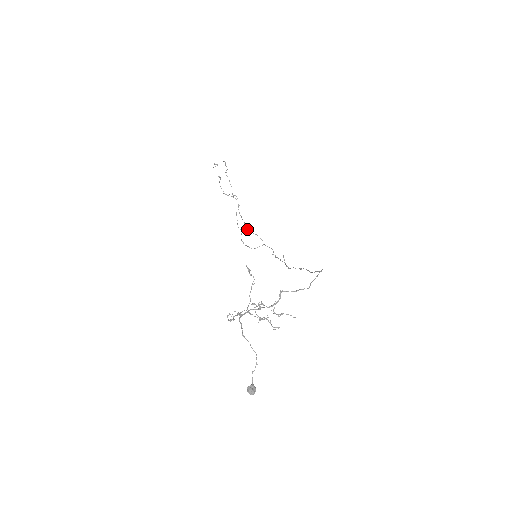
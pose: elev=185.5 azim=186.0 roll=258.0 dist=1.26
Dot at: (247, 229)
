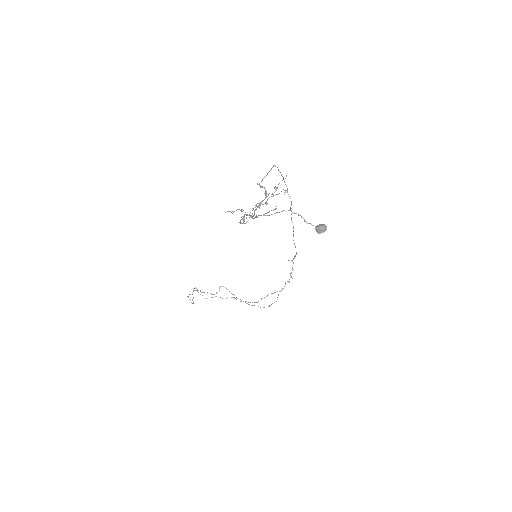
Dot at: occluded
